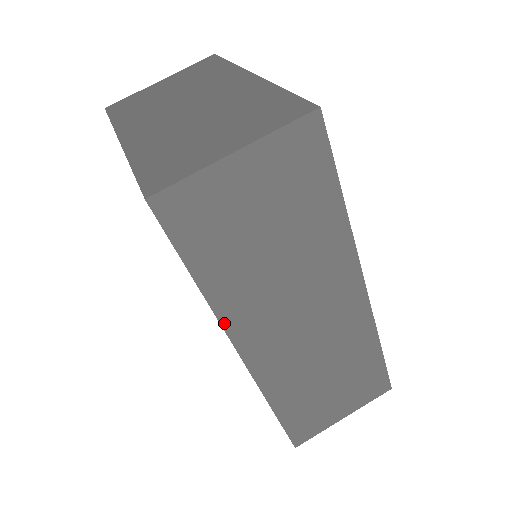
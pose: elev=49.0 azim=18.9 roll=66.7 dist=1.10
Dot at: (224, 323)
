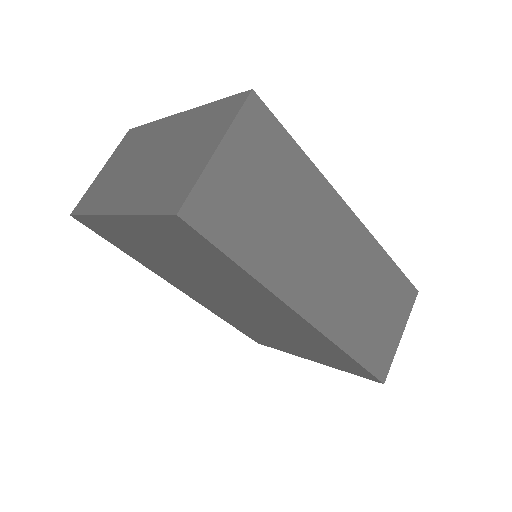
Dot at: (278, 294)
